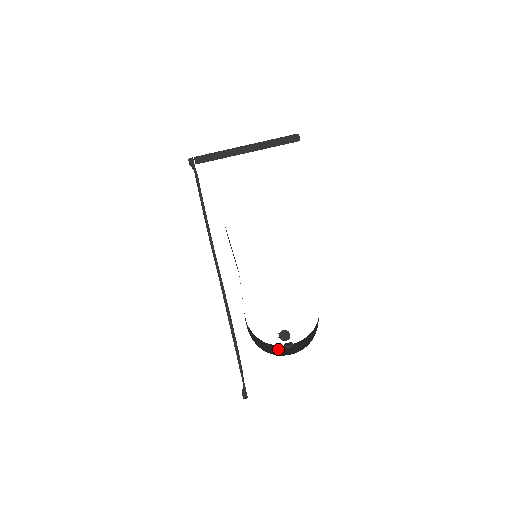
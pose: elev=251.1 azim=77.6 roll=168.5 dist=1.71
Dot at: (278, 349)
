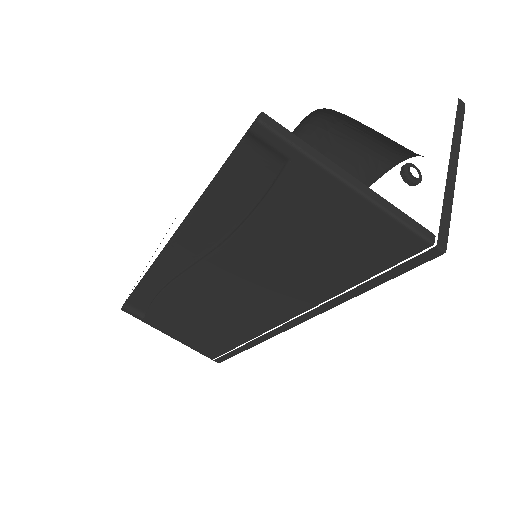
Dot at: occluded
